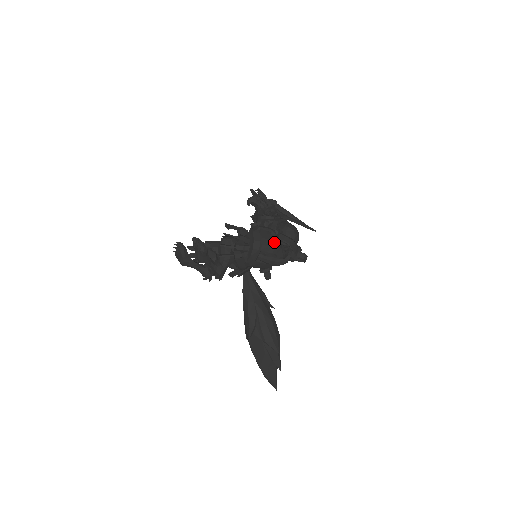
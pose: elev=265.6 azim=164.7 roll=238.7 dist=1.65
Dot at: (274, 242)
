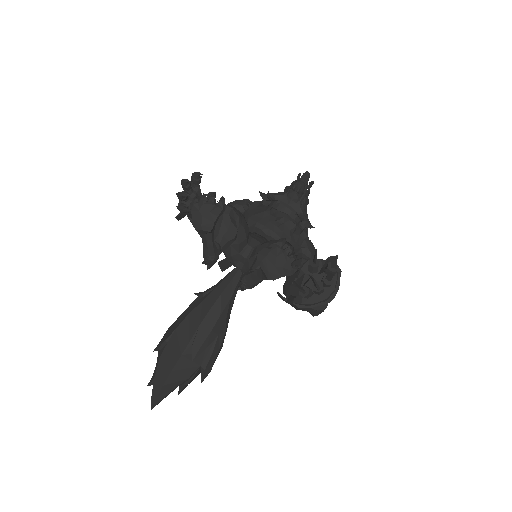
Dot at: occluded
